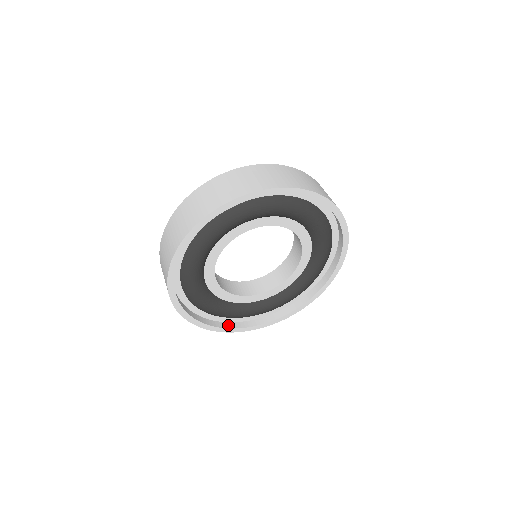
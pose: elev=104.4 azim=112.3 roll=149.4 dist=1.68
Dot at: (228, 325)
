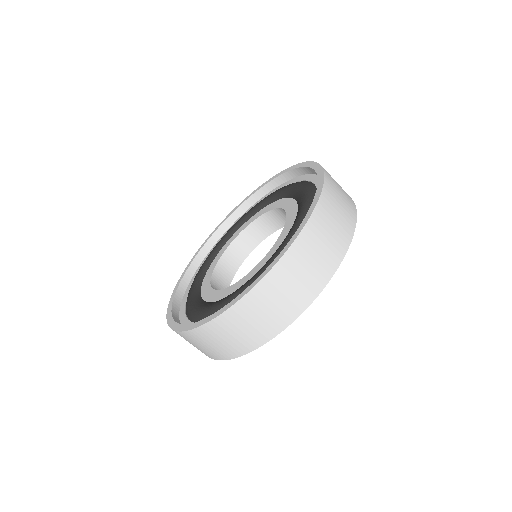
Dot at: occluded
